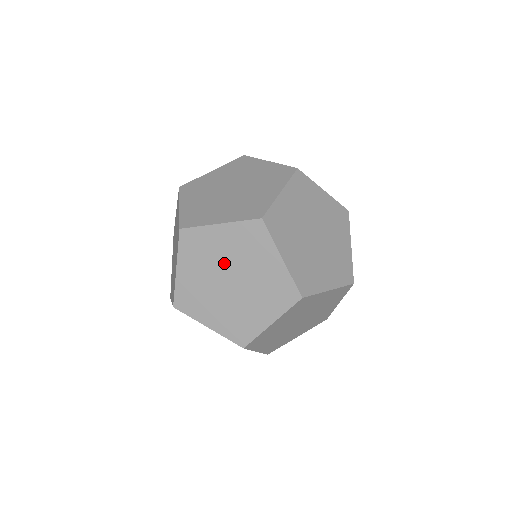
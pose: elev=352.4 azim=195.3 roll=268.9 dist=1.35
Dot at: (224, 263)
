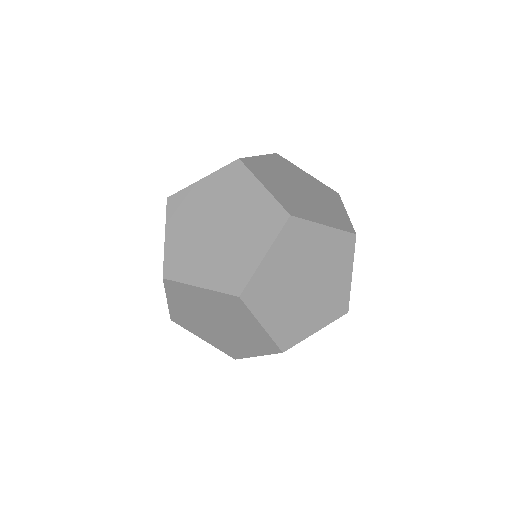
Dot at: (209, 311)
